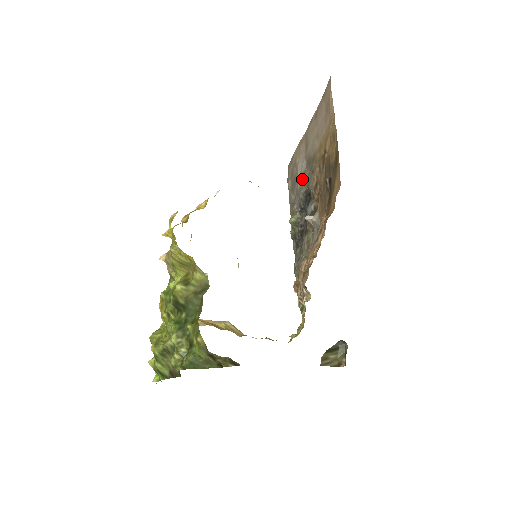
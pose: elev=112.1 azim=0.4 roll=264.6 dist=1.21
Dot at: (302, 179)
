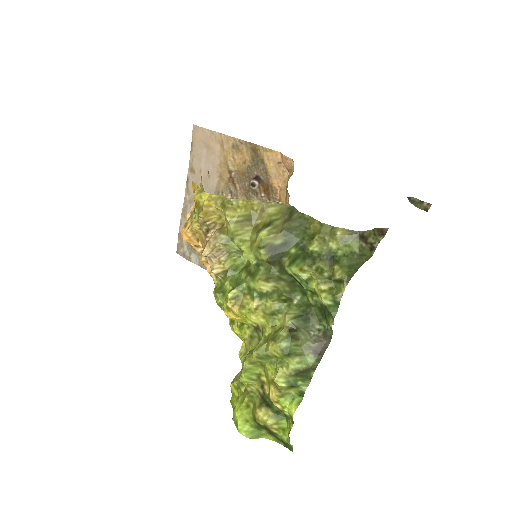
Dot at: occluded
